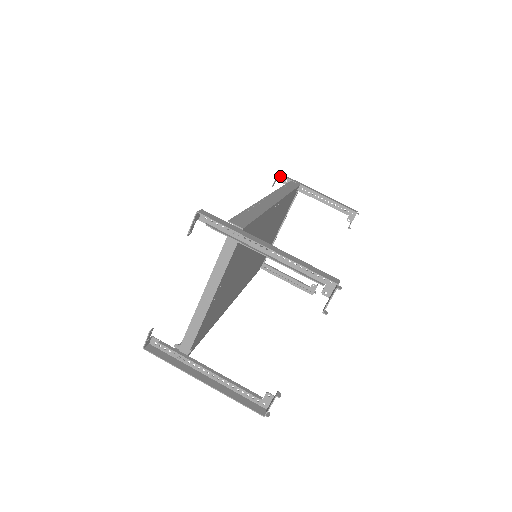
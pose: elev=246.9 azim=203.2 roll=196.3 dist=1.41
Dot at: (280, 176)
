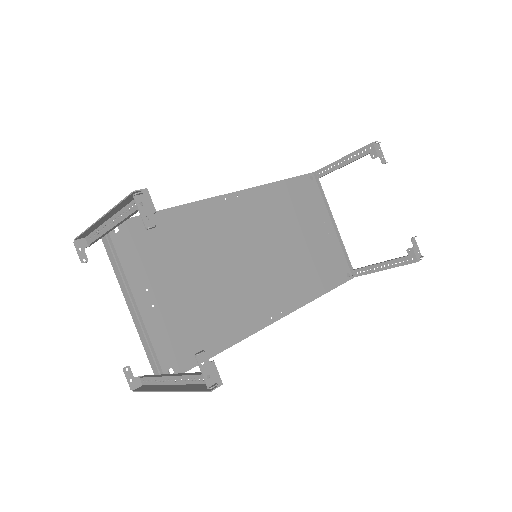
Dot at: occluded
